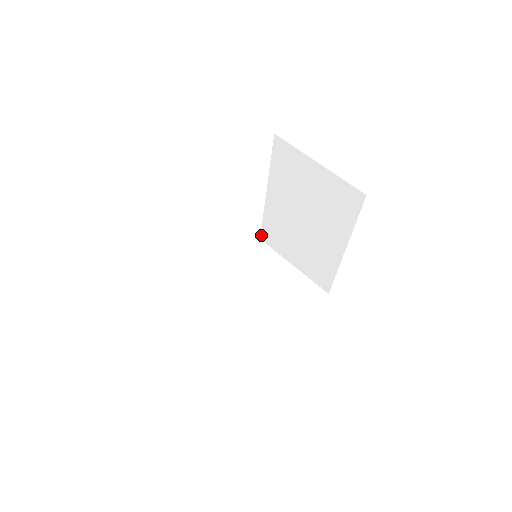
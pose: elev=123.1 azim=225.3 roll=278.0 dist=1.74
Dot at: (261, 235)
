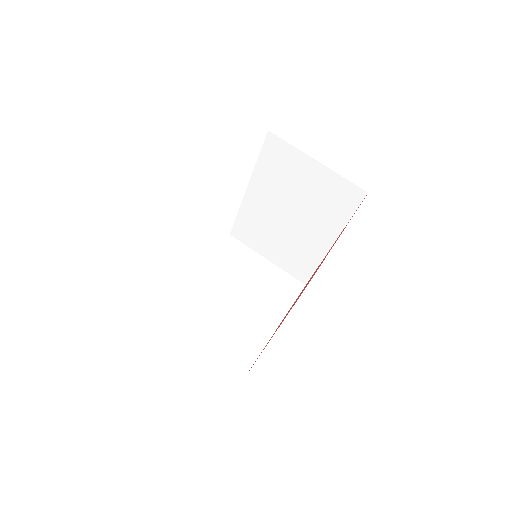
Dot at: (232, 231)
